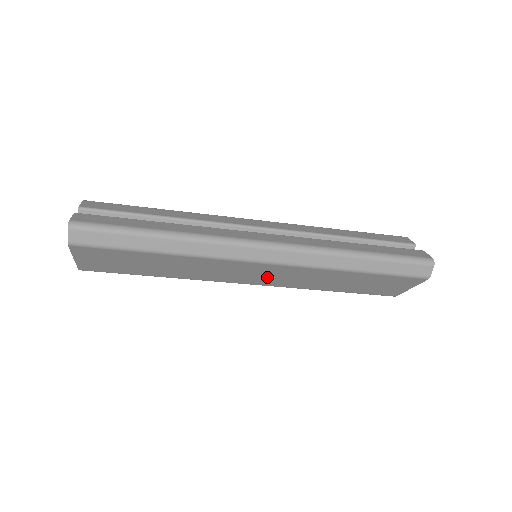
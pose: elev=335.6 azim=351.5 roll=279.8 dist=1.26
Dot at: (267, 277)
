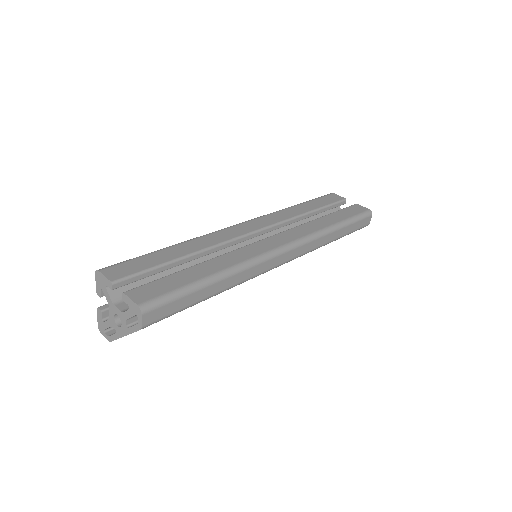
Dot at: occluded
